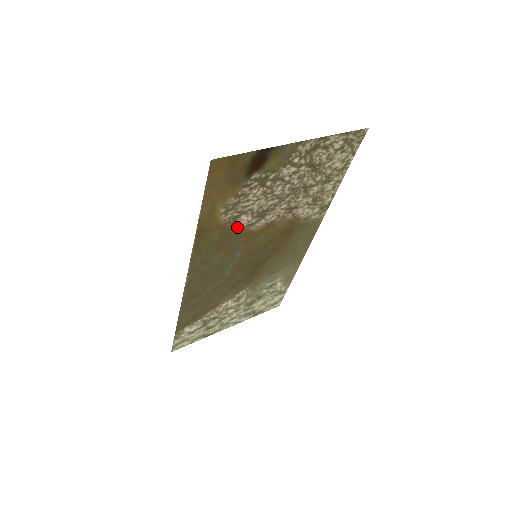
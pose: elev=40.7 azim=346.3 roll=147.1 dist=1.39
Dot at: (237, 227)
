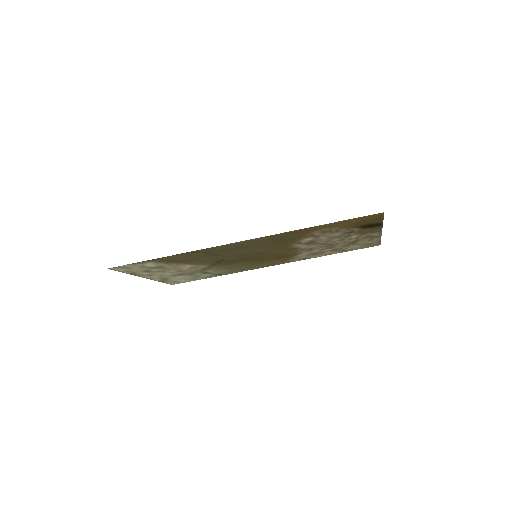
Dot at: (299, 239)
